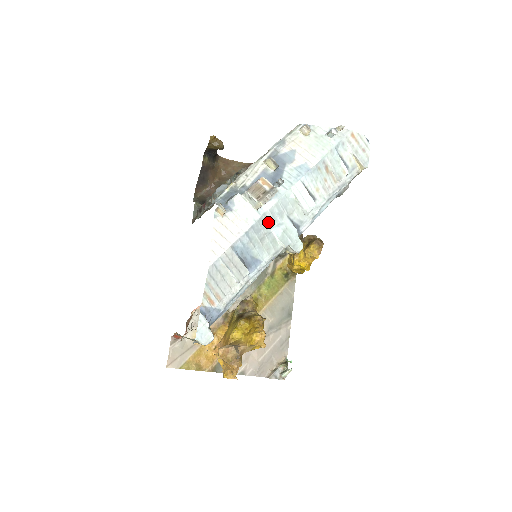
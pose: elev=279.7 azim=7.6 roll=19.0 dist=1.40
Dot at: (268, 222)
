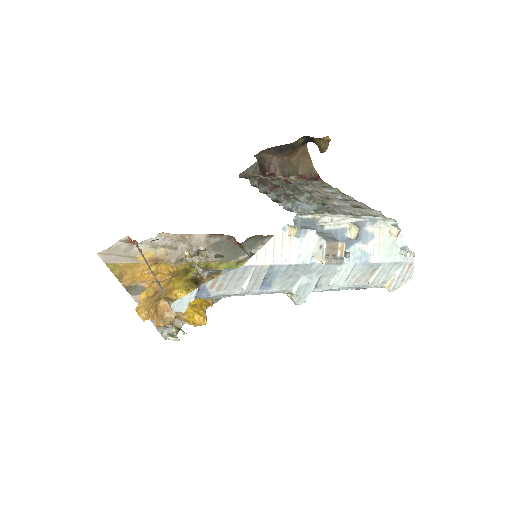
Dot at: (308, 270)
